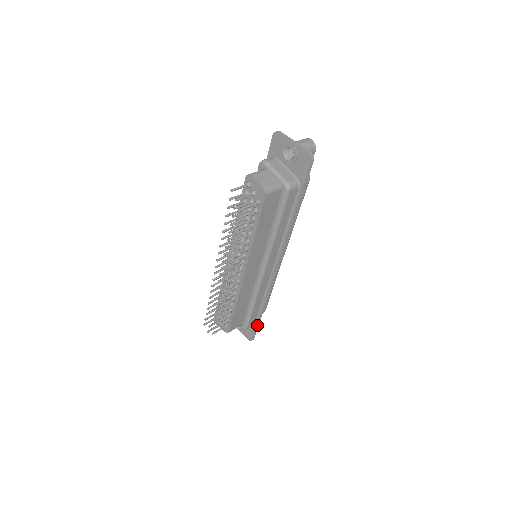
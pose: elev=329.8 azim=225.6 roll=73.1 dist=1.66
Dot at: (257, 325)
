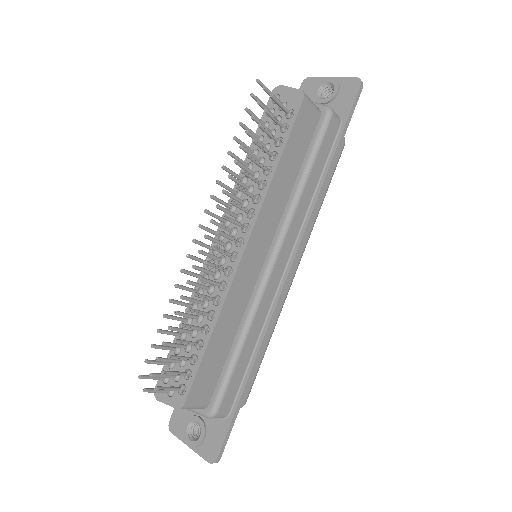
Dot at: (234, 415)
